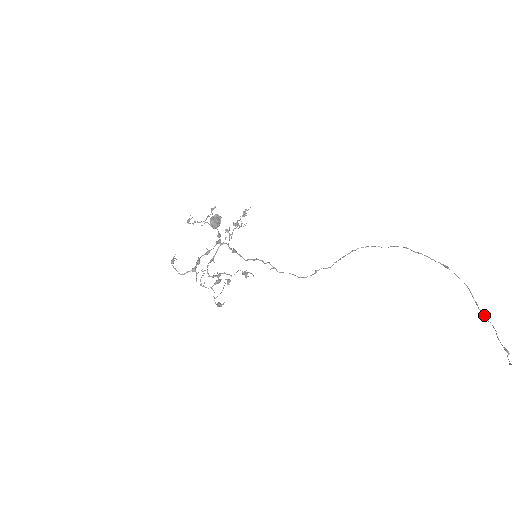
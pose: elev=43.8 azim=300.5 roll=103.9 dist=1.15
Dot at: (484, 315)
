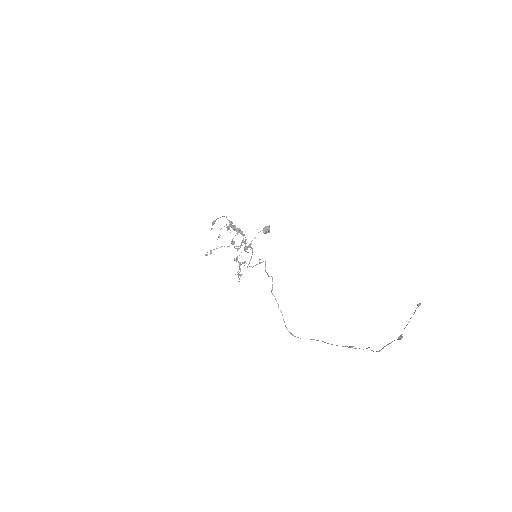
Dot at: (378, 351)
